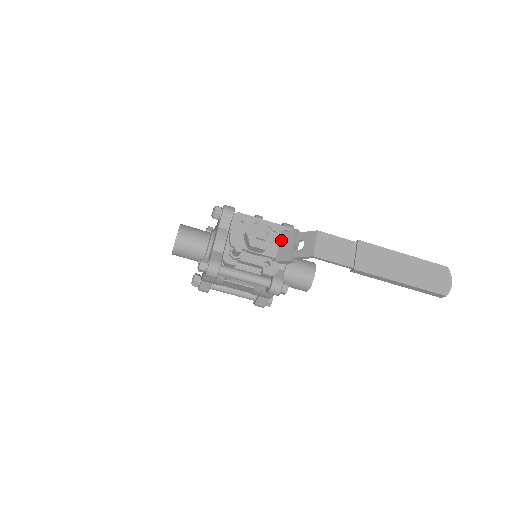
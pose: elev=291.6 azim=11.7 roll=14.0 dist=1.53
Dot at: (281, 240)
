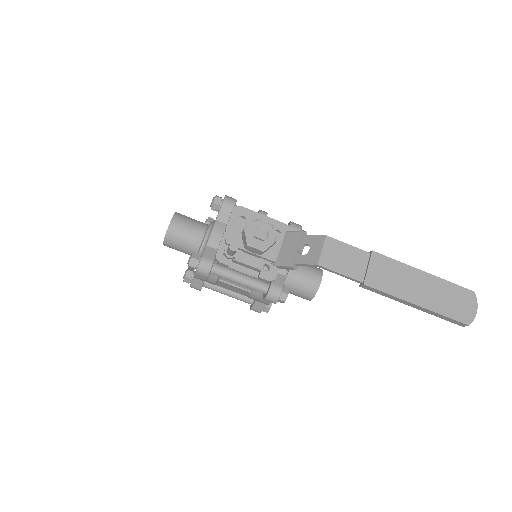
Dot at: (284, 242)
